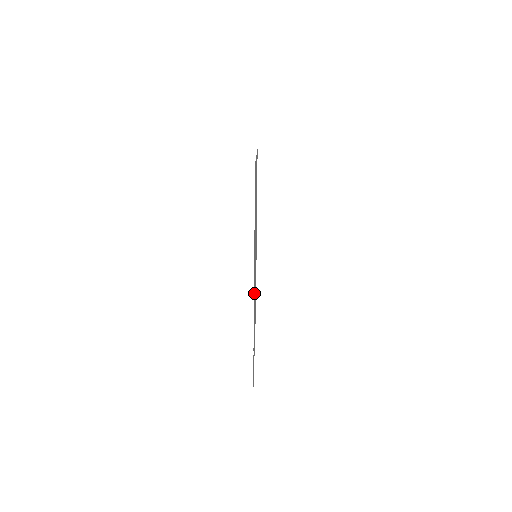
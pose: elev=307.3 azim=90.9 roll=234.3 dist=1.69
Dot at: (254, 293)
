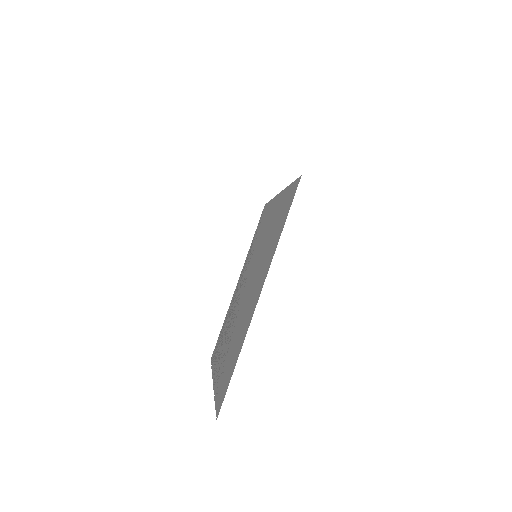
Dot at: (223, 348)
